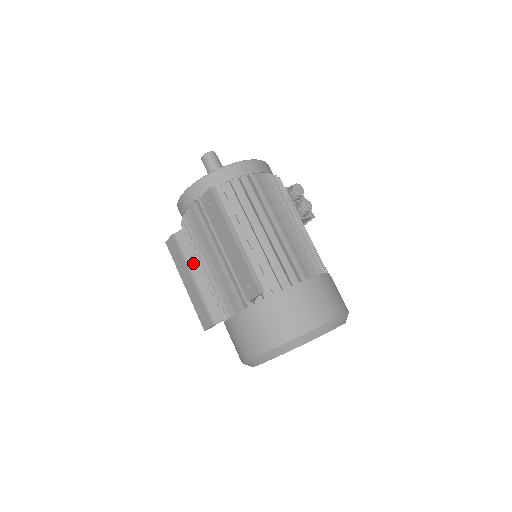
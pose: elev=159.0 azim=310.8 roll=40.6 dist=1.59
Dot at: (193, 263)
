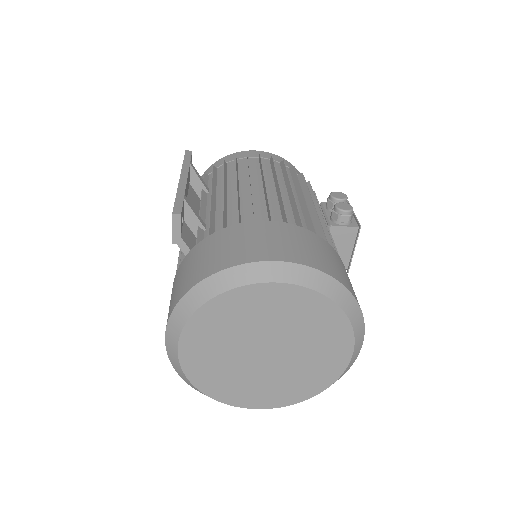
Dot at: occluded
